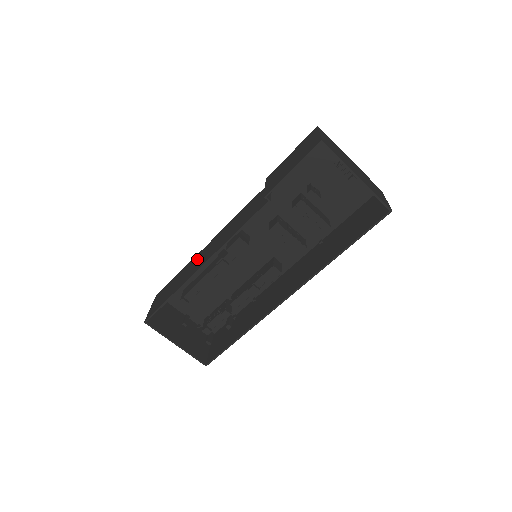
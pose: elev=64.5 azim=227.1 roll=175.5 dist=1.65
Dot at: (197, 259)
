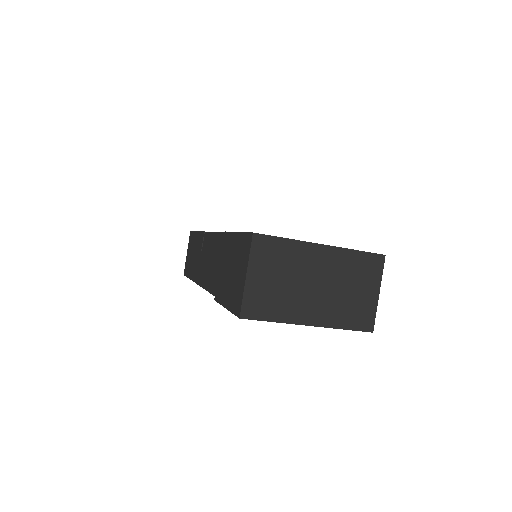
Dot at: (200, 250)
